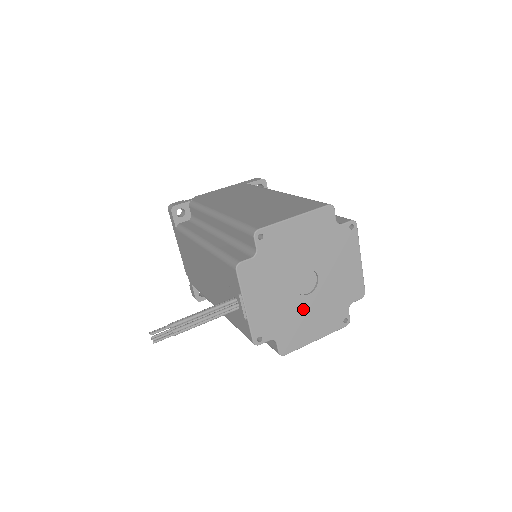
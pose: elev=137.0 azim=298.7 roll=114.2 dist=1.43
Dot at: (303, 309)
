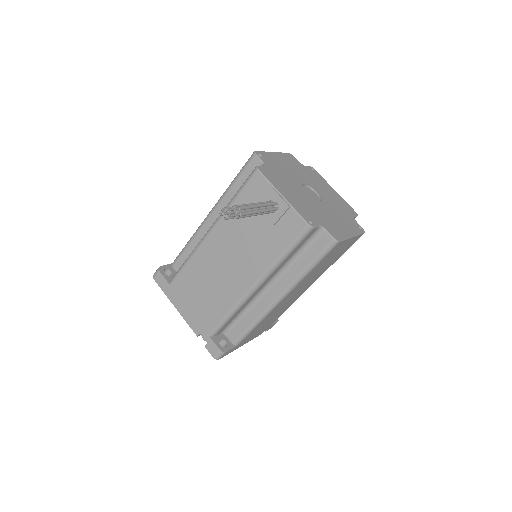
Dot at: (324, 210)
